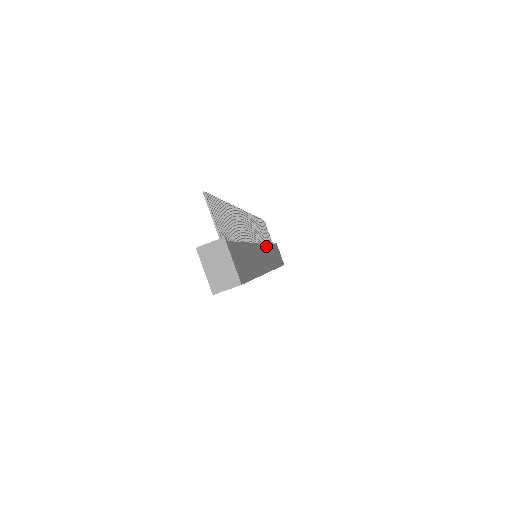
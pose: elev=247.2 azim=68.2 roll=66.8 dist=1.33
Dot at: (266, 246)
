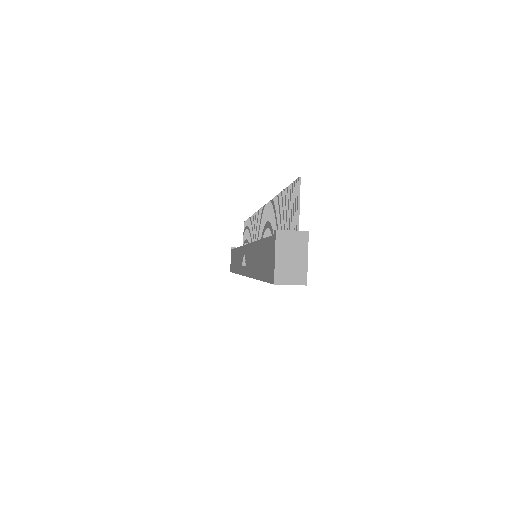
Dot at: occluded
